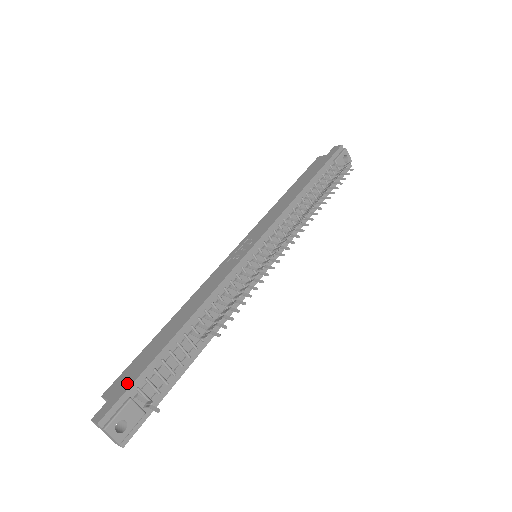
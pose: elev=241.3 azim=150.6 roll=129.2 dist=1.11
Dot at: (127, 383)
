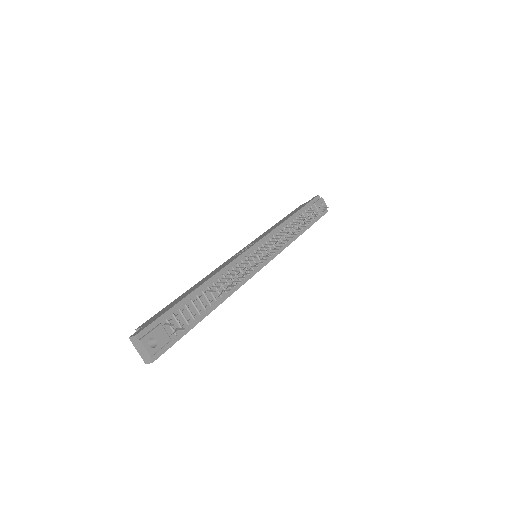
Dot at: (158, 316)
